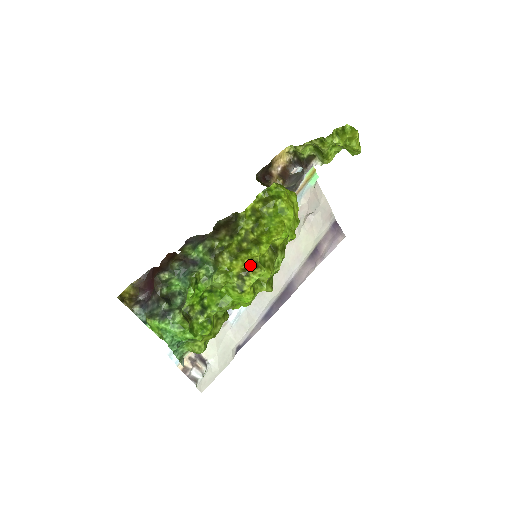
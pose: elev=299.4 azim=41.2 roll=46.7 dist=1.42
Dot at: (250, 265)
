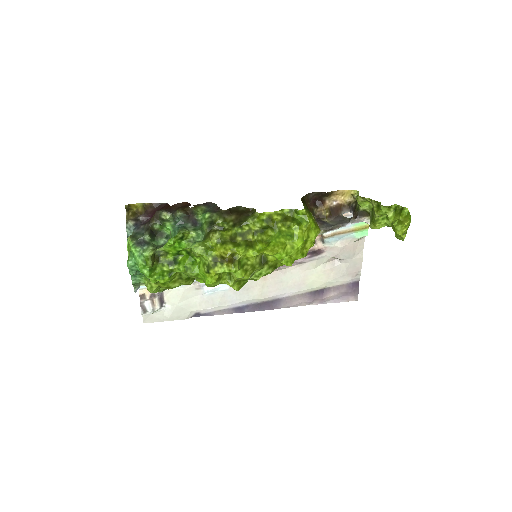
Dot at: (229, 257)
